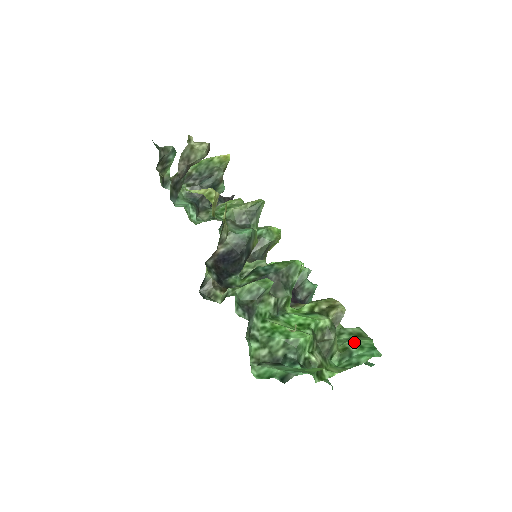
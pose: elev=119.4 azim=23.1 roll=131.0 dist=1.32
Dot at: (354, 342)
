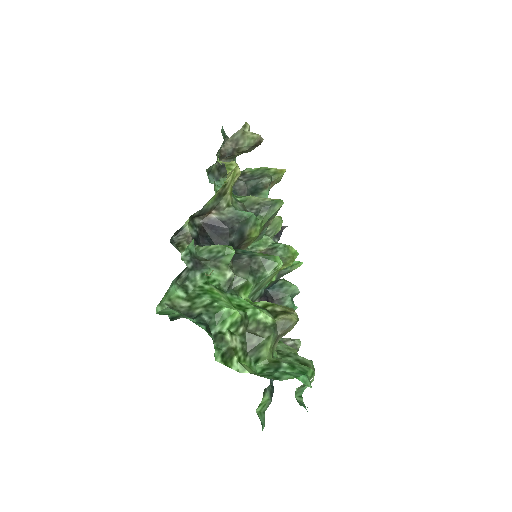
Dot at: (291, 361)
